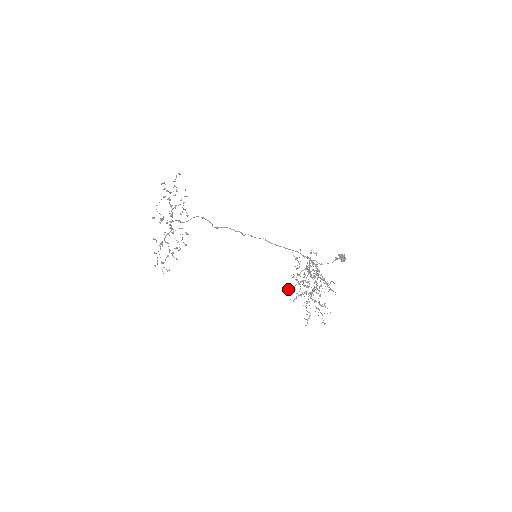
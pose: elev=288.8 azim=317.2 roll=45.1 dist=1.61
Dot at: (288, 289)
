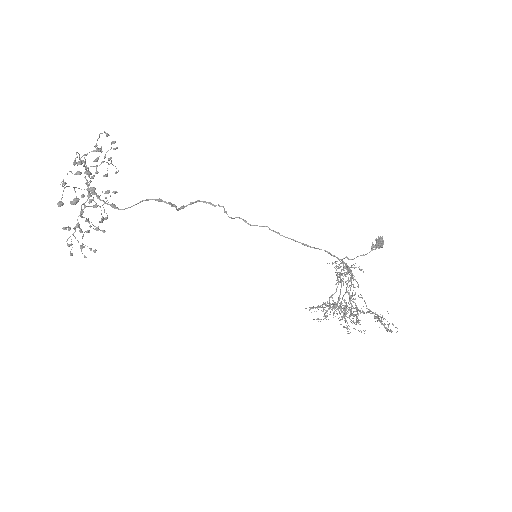
Dot at: (310, 308)
